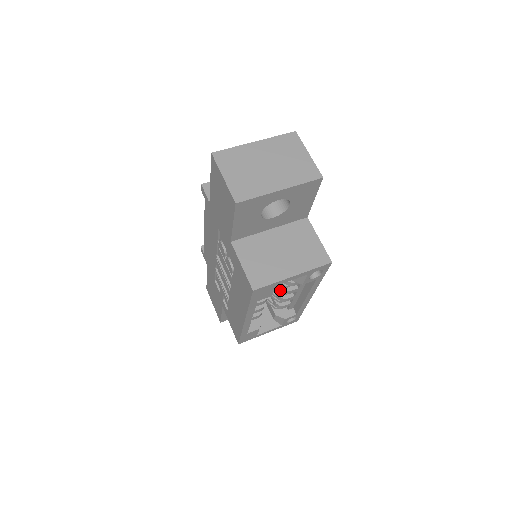
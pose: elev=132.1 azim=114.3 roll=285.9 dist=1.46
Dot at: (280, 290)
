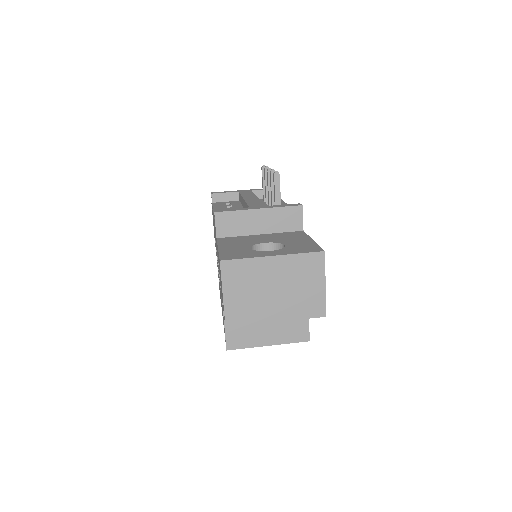
Dot at: occluded
